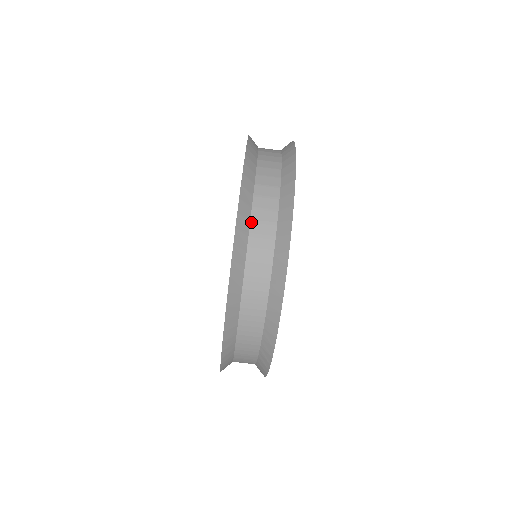
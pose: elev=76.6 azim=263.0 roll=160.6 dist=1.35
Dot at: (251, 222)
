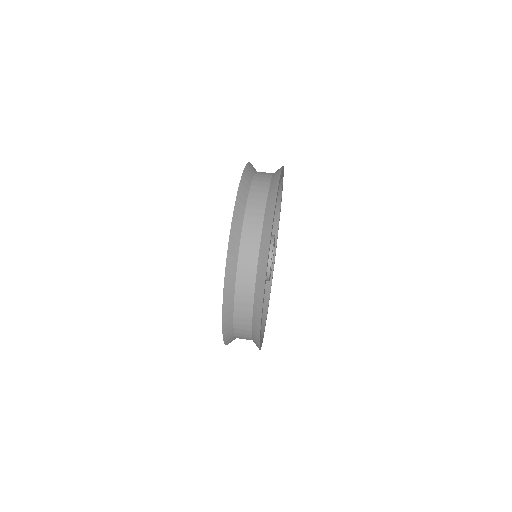
Dot at: (251, 186)
